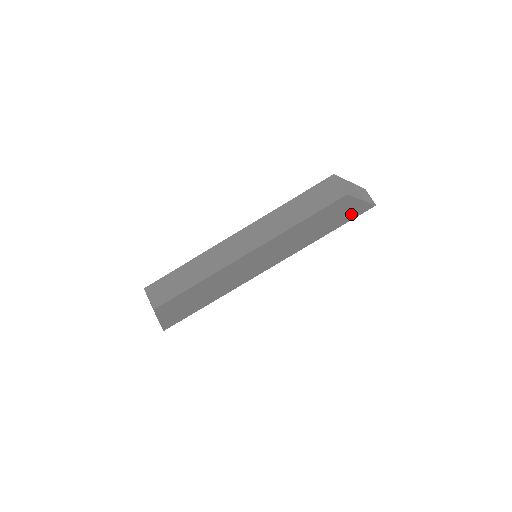
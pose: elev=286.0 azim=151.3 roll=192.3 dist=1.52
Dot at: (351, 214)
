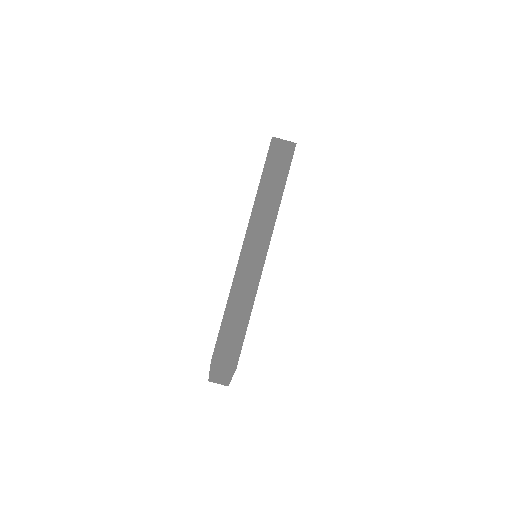
Dot at: occluded
